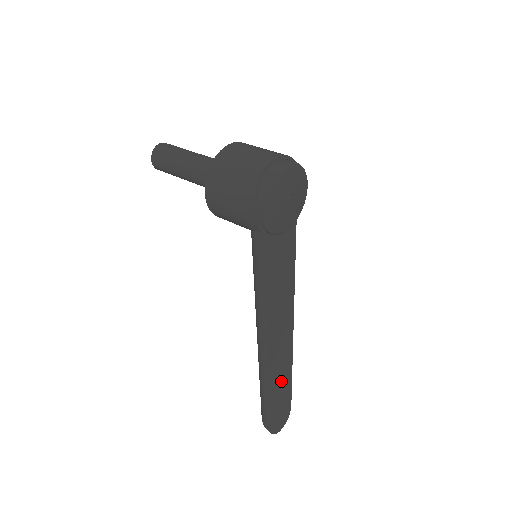
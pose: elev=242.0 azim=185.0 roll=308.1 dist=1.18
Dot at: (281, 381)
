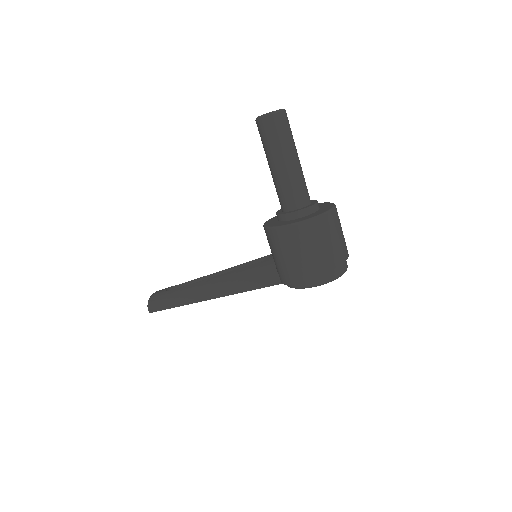
Dot at: occluded
